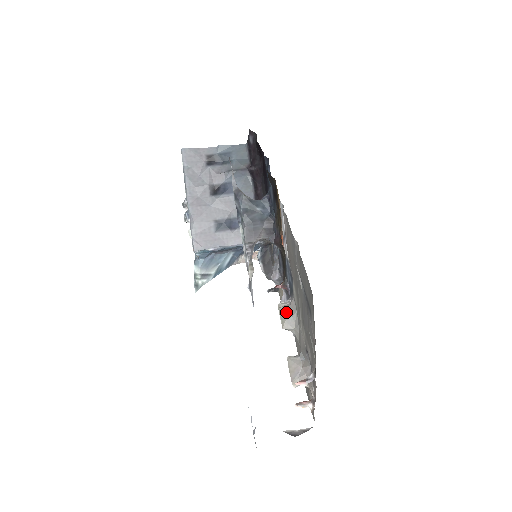
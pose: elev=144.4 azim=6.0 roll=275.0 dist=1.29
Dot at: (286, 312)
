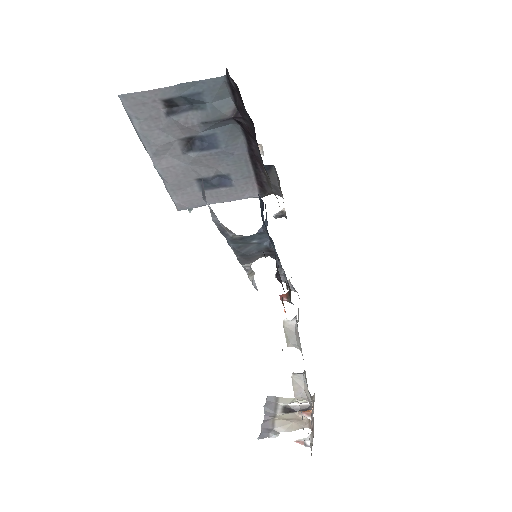
Dot at: (291, 336)
